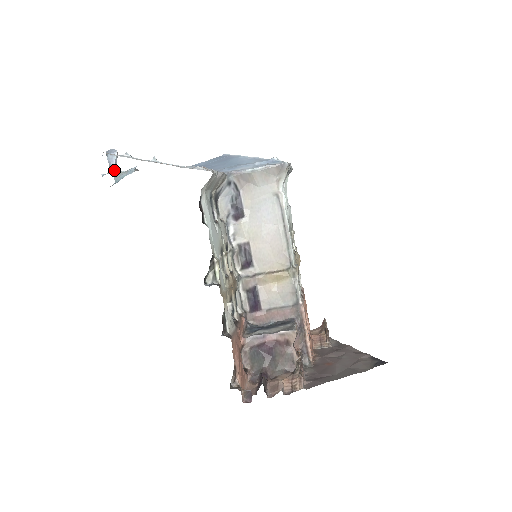
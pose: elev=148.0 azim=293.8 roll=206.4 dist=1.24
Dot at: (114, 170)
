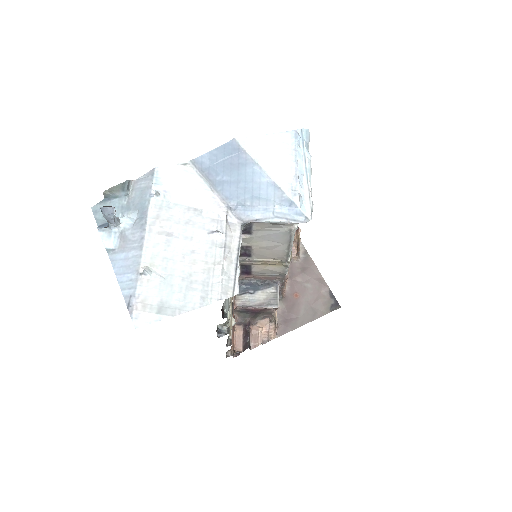
Dot at: (114, 226)
